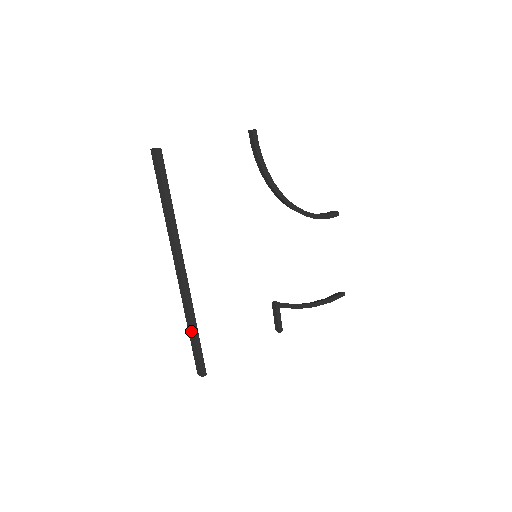
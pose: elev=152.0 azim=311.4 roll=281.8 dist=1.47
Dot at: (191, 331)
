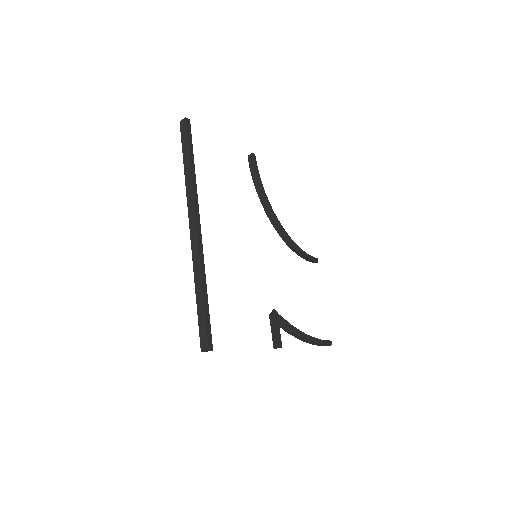
Dot at: (200, 292)
